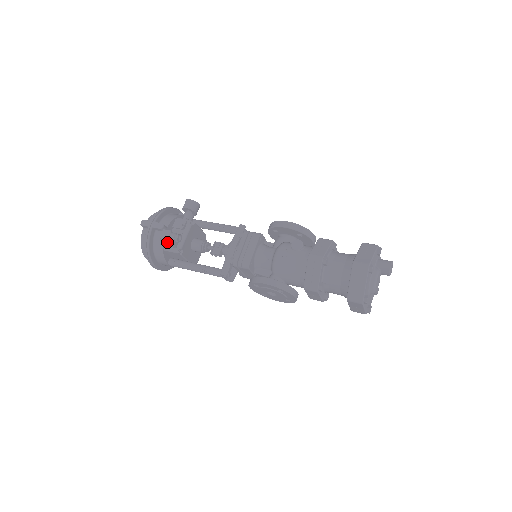
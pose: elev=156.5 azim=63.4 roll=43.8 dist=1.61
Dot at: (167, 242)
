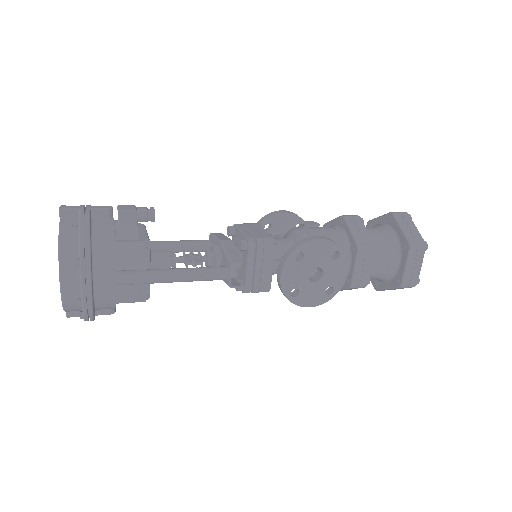
Dot at: (127, 224)
